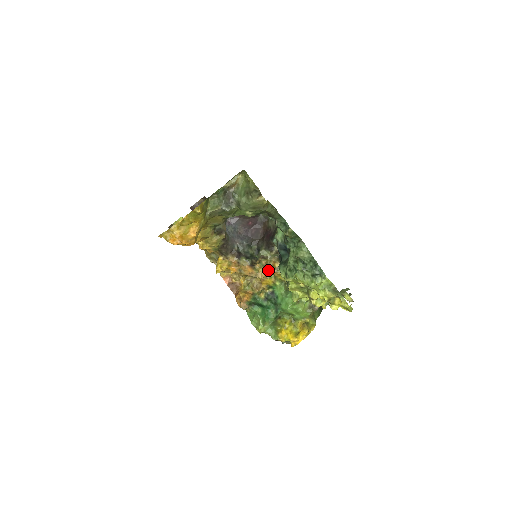
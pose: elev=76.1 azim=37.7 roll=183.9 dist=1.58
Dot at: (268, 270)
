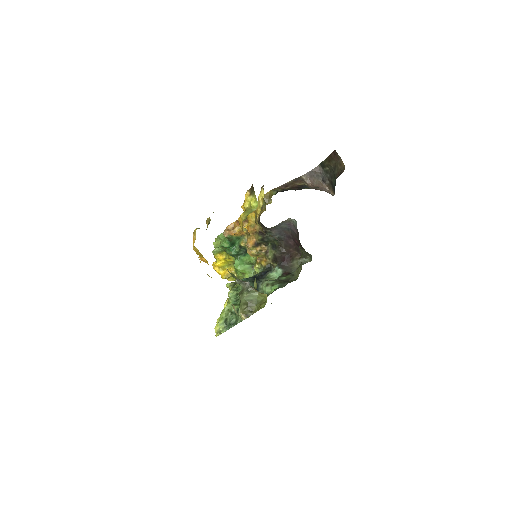
Dot at: occluded
